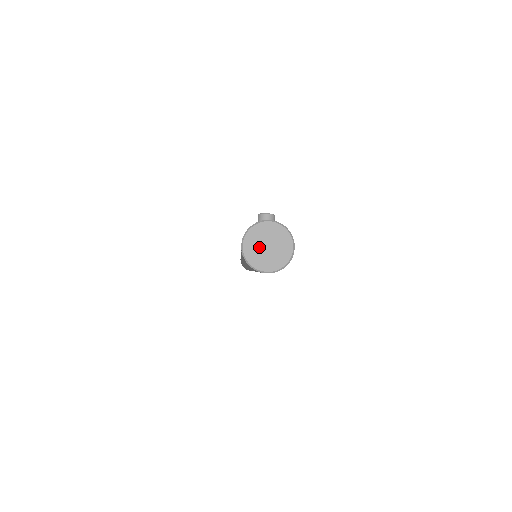
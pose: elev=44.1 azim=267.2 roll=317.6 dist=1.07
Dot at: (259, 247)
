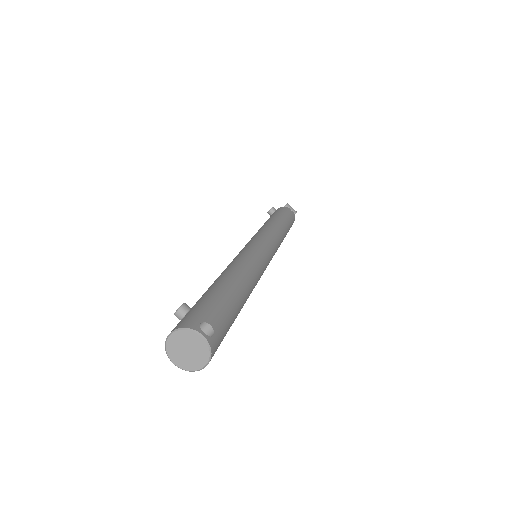
Dot at: (183, 356)
